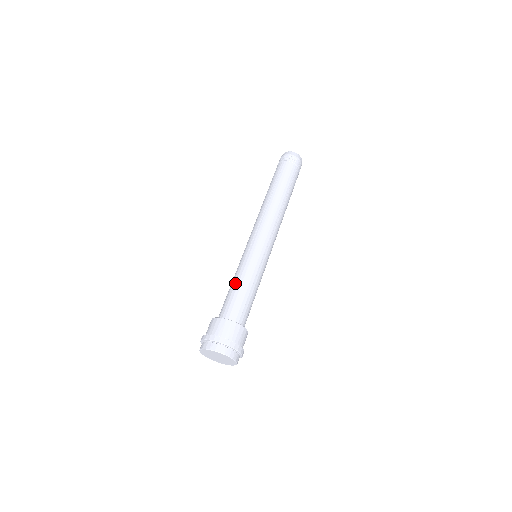
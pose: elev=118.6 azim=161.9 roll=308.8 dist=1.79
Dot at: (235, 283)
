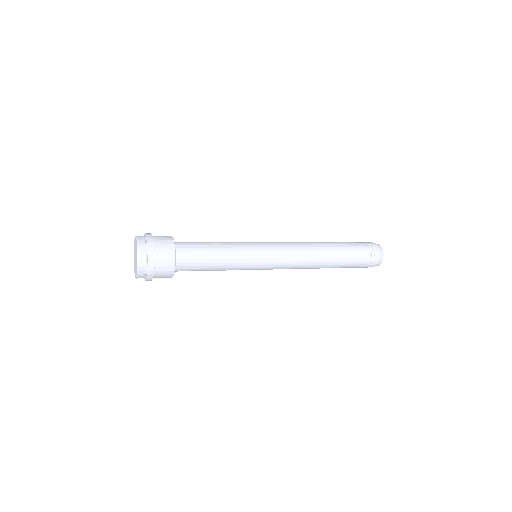
Dot at: occluded
